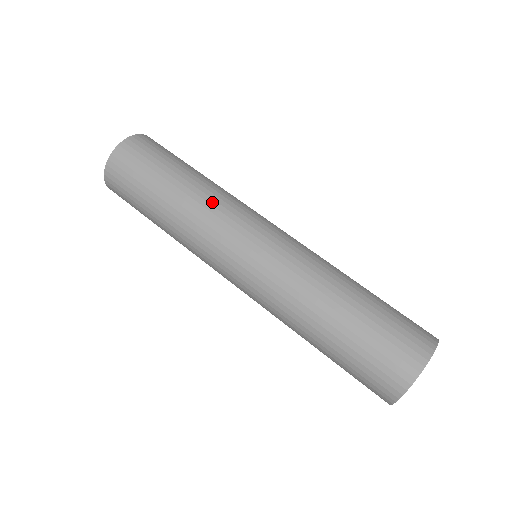
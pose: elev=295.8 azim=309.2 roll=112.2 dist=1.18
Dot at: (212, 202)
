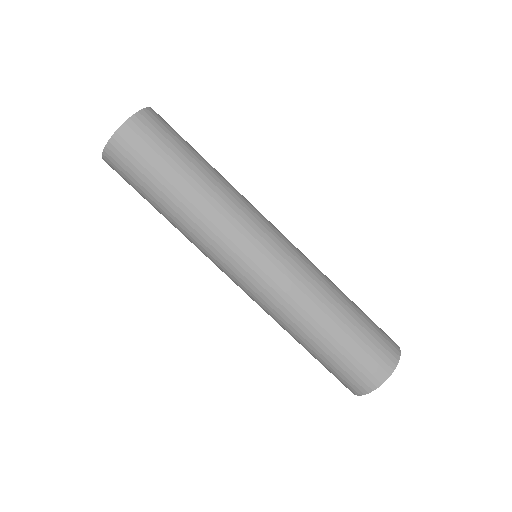
Dot at: (204, 228)
